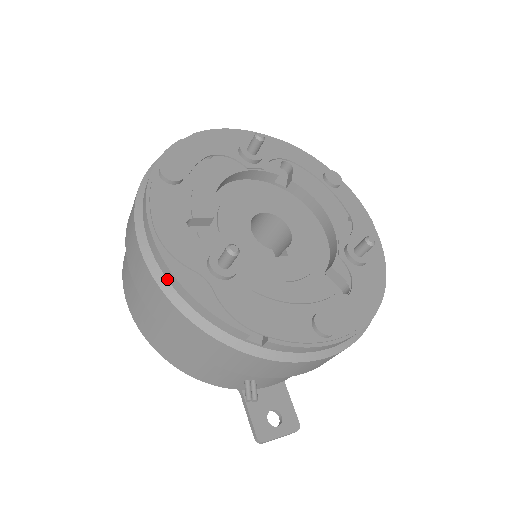
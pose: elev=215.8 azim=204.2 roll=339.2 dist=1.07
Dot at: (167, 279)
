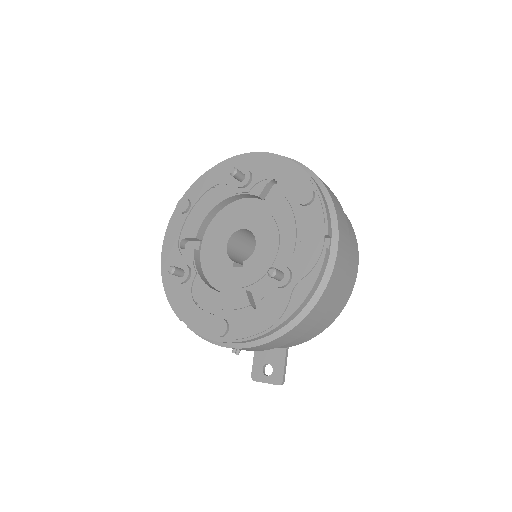
Dot at: occluded
